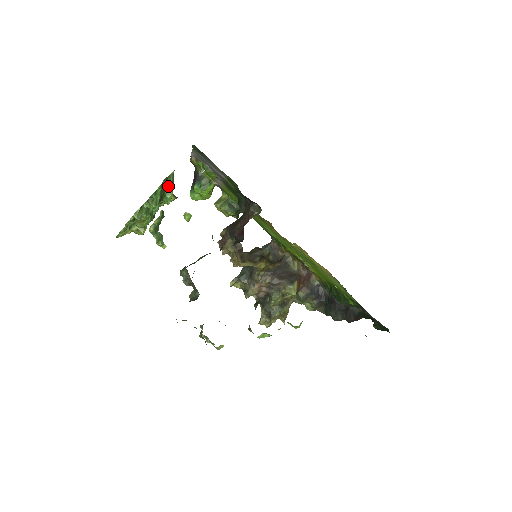
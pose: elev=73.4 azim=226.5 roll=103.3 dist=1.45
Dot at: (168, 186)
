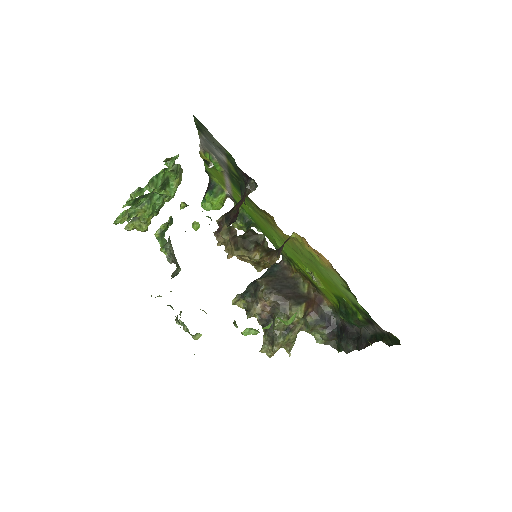
Dot at: (173, 175)
